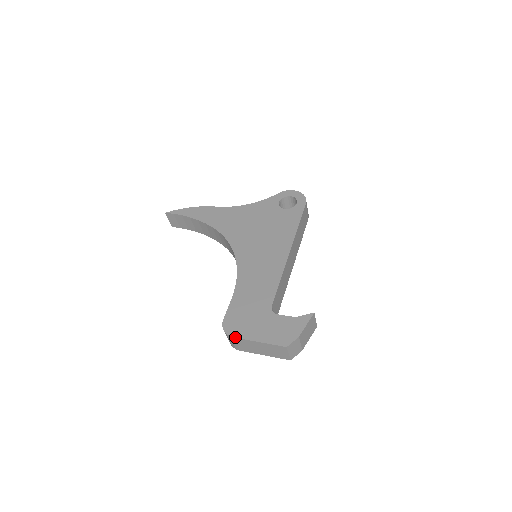
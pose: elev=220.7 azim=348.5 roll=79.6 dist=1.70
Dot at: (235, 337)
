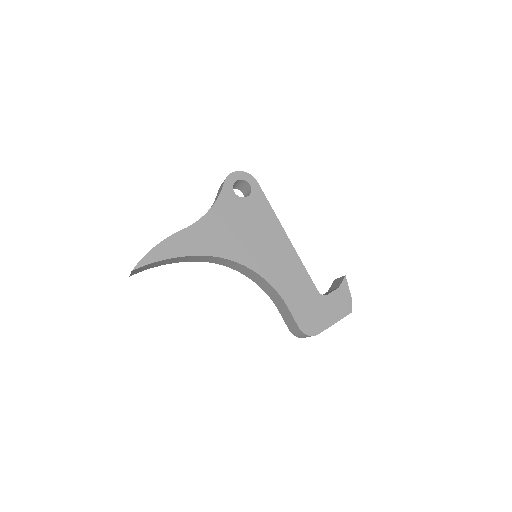
Dot at: (319, 333)
